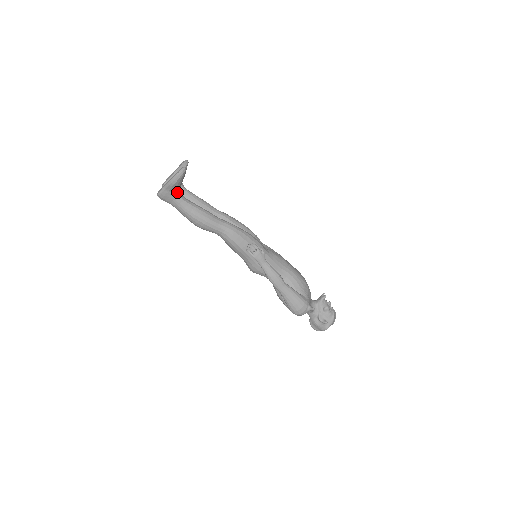
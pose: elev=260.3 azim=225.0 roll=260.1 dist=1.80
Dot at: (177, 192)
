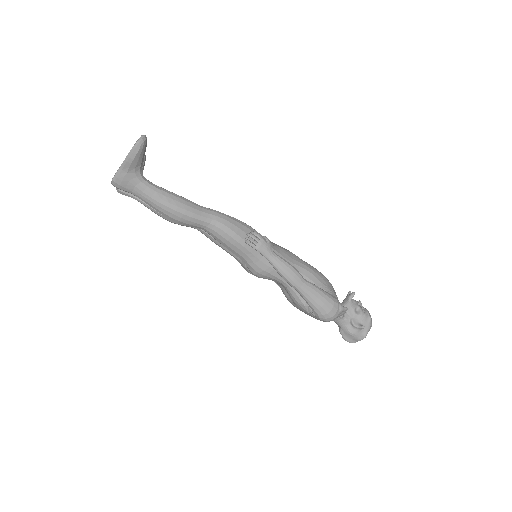
Dot at: (139, 173)
